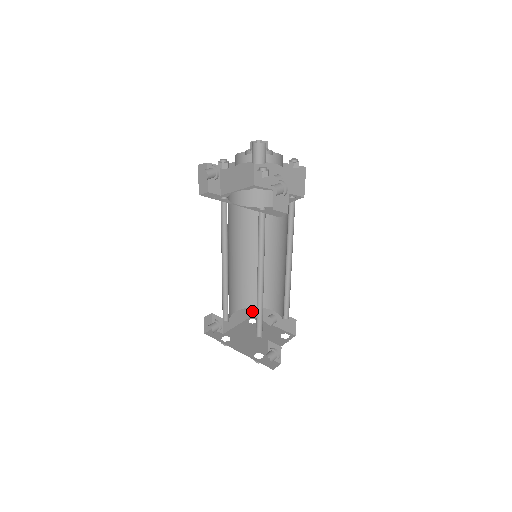
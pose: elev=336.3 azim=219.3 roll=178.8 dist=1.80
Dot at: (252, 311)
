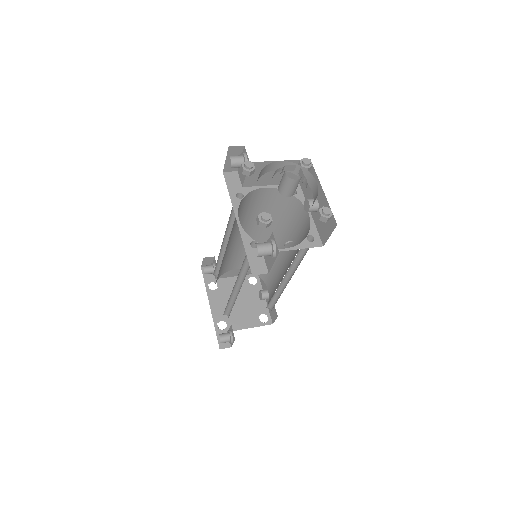
Dot at: occluded
